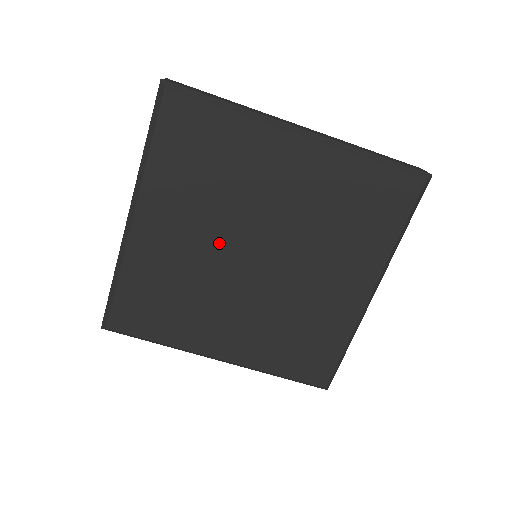
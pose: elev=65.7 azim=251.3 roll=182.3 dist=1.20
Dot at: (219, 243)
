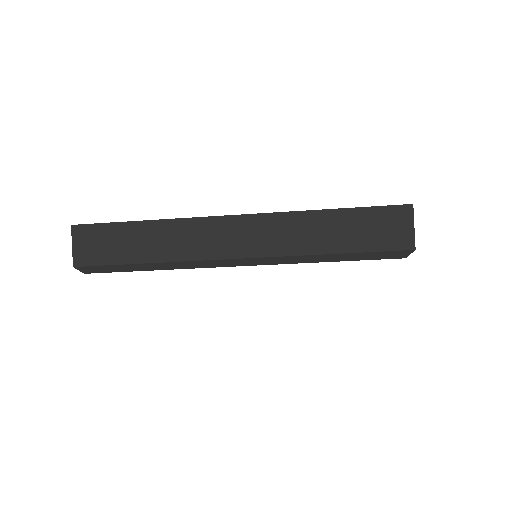
Dot at: occluded
